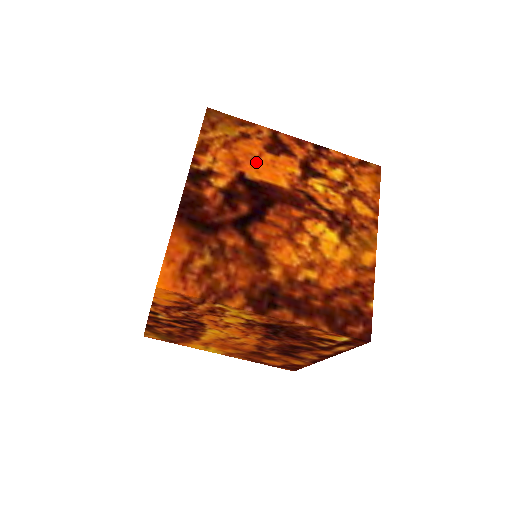
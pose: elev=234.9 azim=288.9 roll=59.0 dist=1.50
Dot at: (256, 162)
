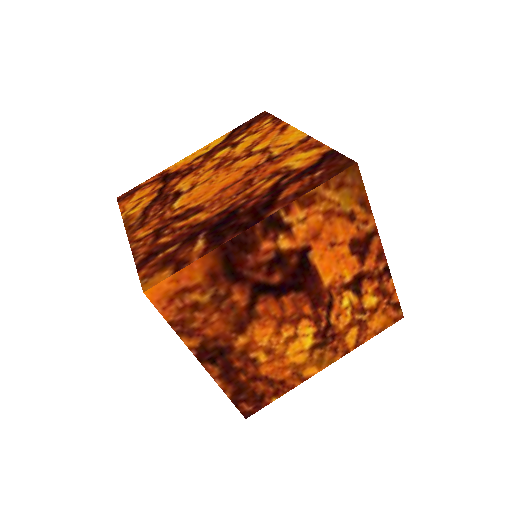
Dot at: (331, 247)
